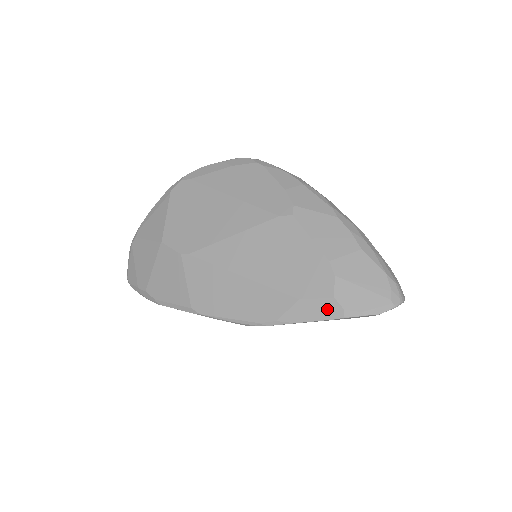
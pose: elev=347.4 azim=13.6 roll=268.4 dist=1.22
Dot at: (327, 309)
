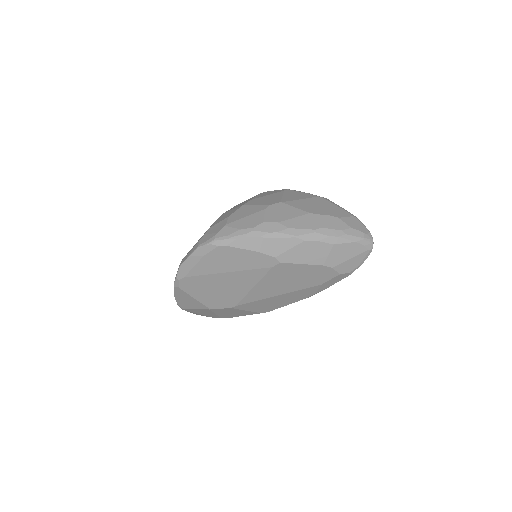
Dot at: (340, 278)
